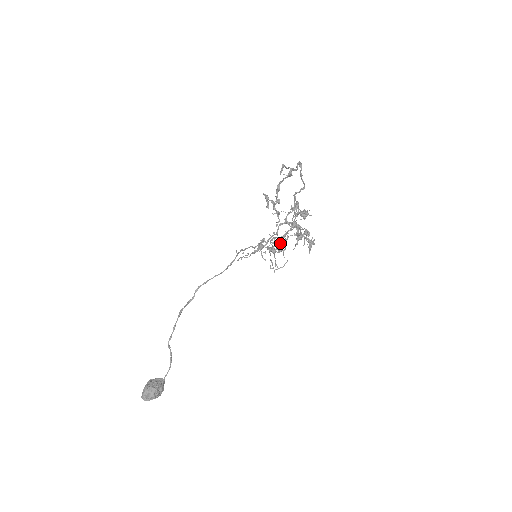
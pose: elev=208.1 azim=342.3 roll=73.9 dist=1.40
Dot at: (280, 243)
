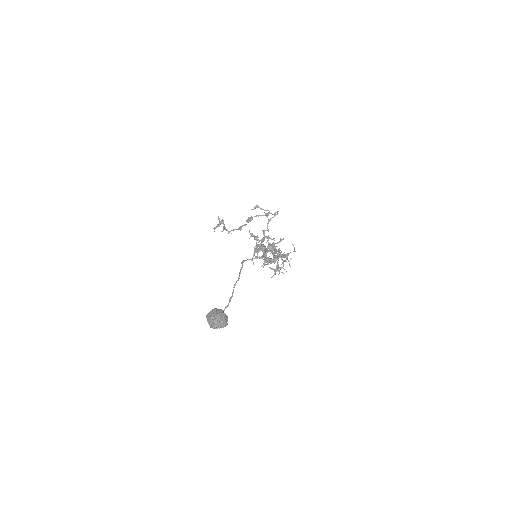
Dot at: occluded
